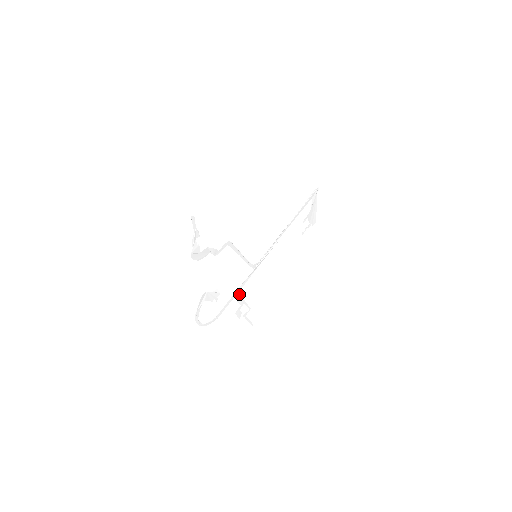
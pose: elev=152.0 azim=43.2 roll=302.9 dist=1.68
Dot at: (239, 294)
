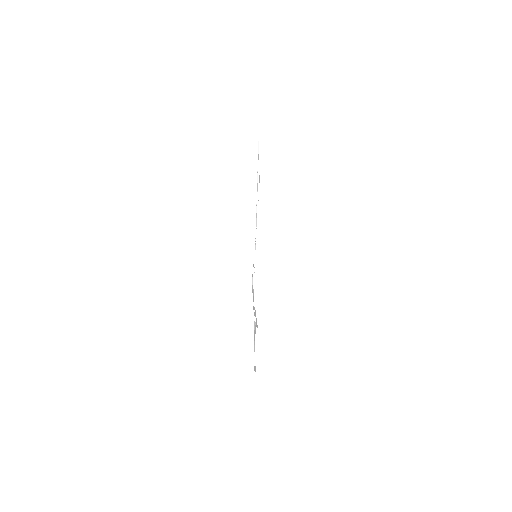
Dot at: (254, 308)
